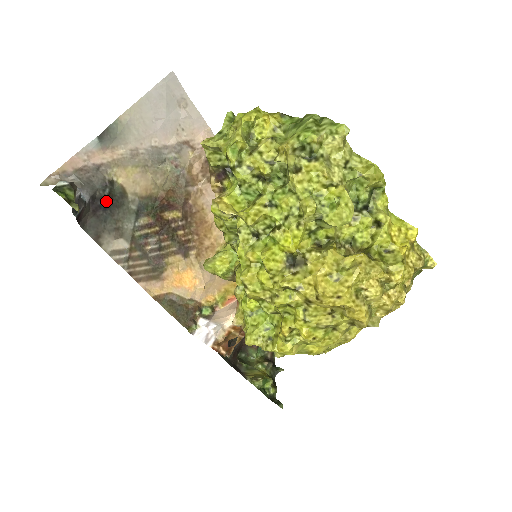
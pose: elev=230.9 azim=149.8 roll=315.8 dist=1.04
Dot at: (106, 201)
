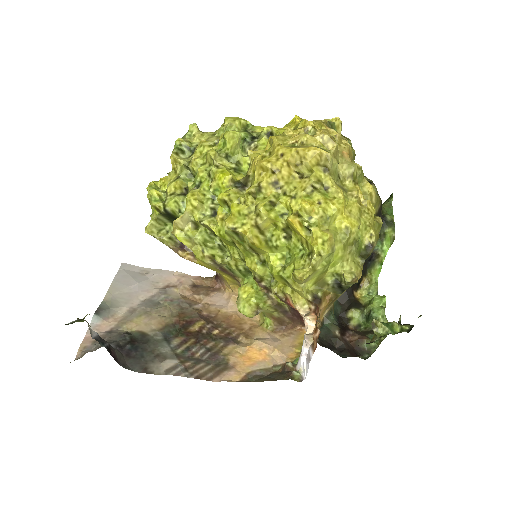
Dot at: (132, 344)
